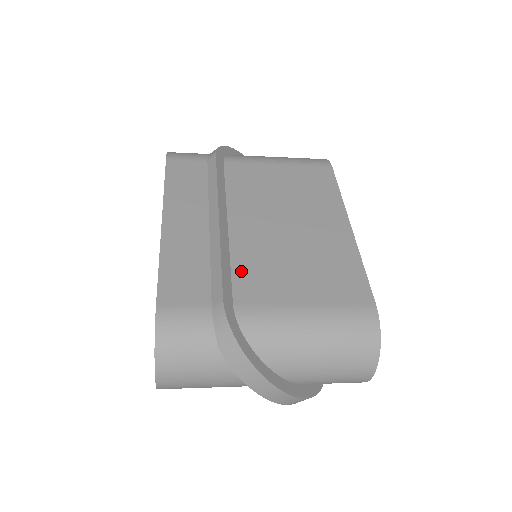
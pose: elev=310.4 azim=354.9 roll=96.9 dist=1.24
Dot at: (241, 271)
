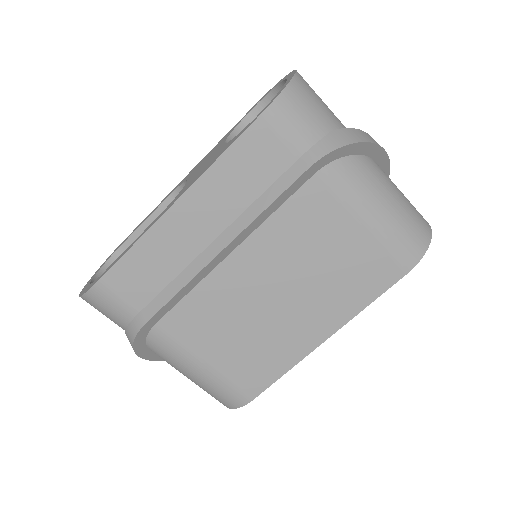
Dot at: (191, 304)
